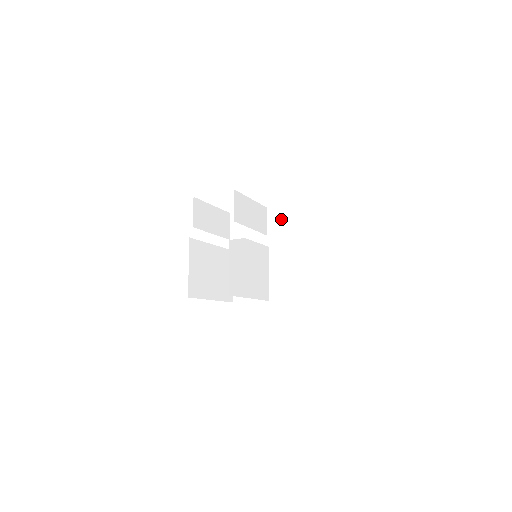
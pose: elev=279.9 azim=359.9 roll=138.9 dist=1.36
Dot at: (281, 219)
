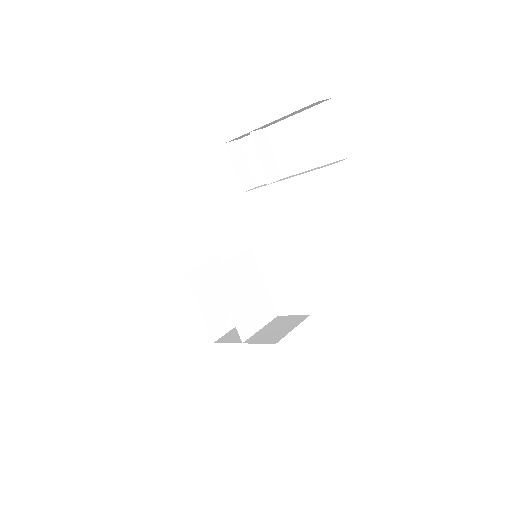
Dot at: (285, 178)
